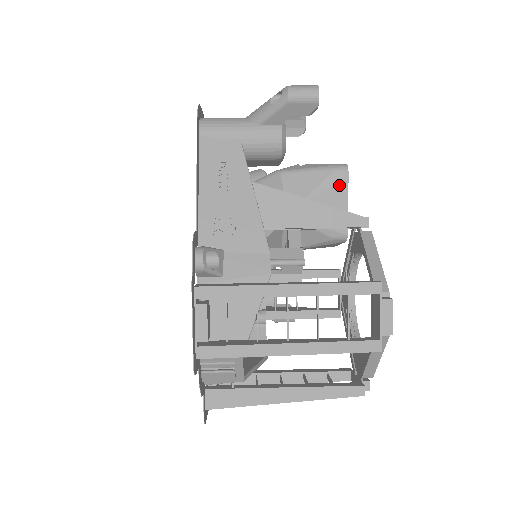
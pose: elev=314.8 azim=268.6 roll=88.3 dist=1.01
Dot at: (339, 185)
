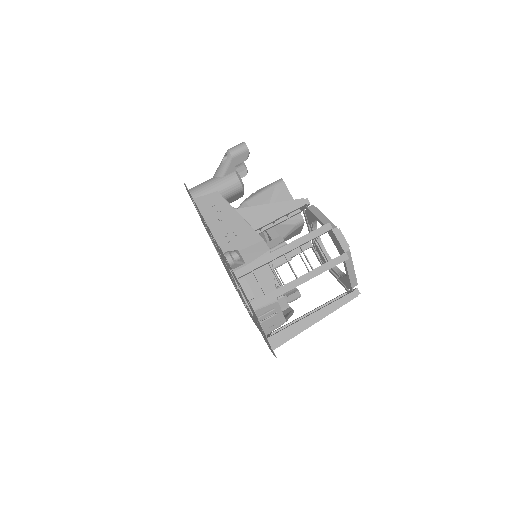
Dot at: (283, 192)
